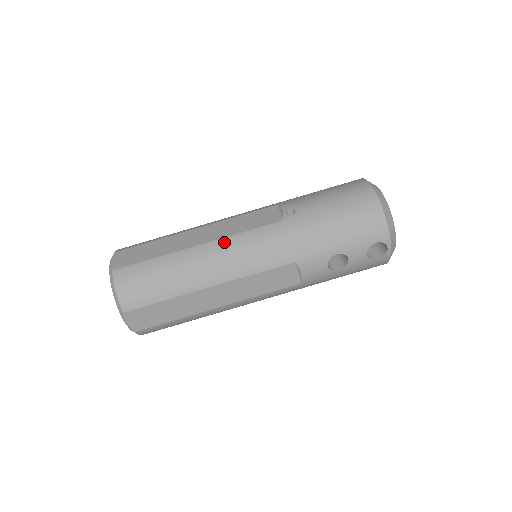
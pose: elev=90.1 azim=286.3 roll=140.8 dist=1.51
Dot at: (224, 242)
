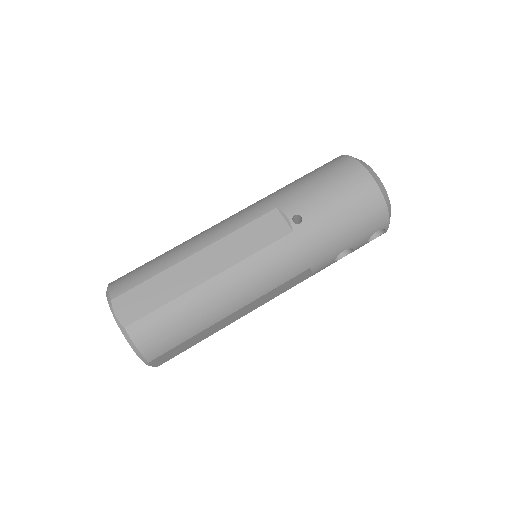
Dot at: (238, 269)
